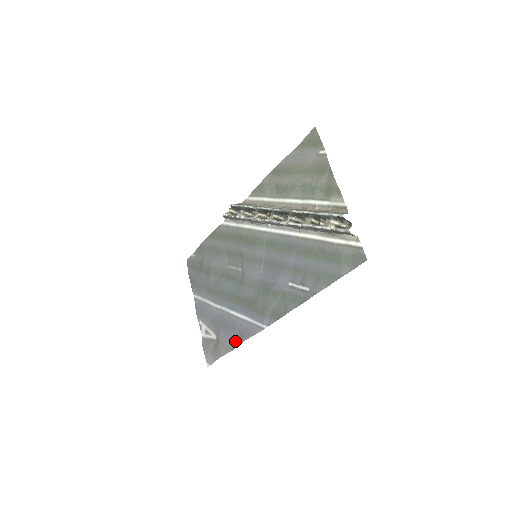
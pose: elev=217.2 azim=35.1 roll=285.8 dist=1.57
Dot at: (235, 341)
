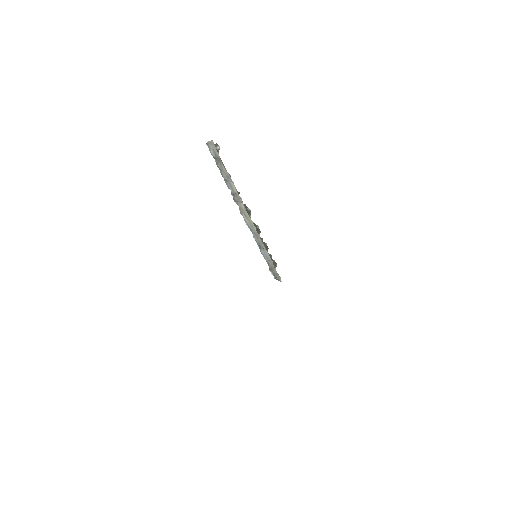
Dot at: occluded
